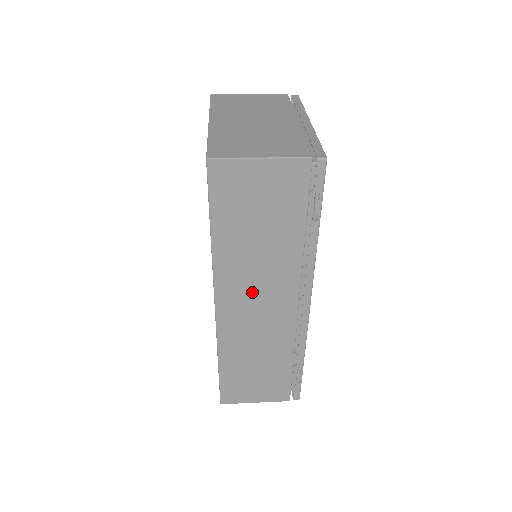
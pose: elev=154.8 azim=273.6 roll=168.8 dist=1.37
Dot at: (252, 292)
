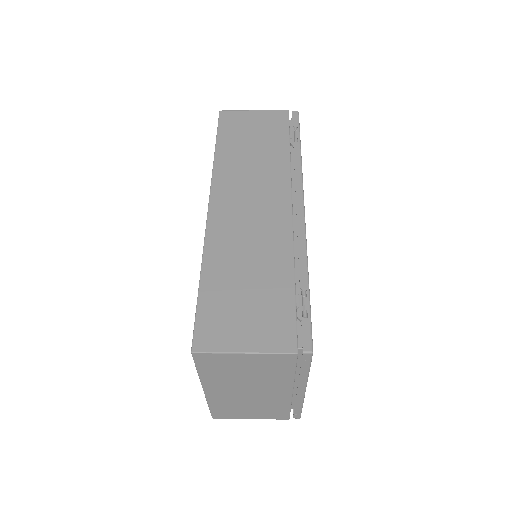
Dot at: (246, 192)
